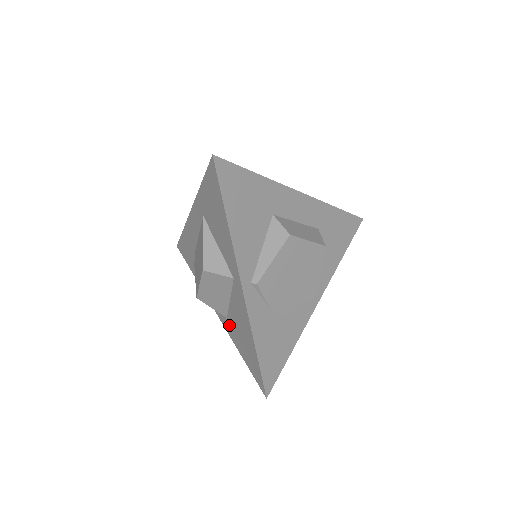
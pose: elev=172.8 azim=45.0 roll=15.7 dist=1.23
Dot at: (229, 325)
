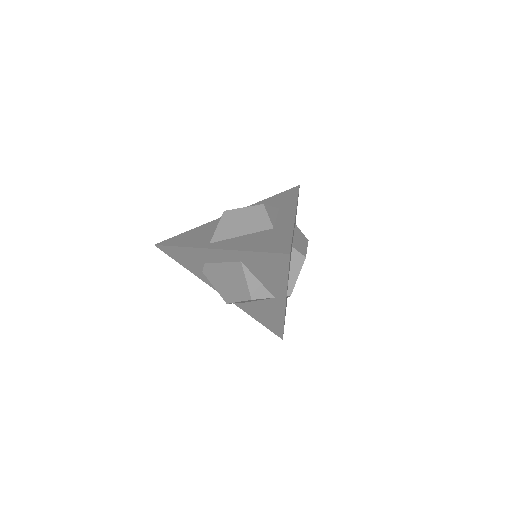
Dot at: (245, 306)
